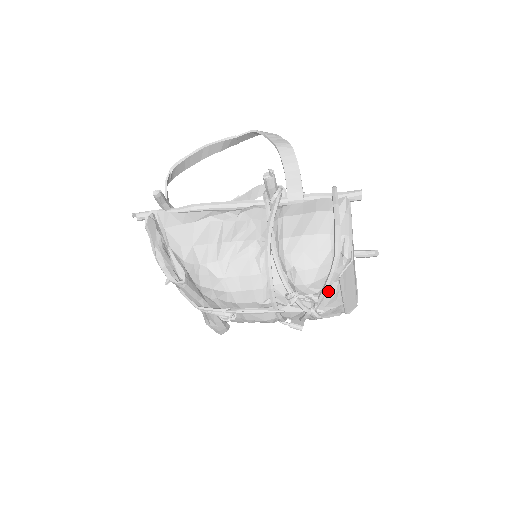
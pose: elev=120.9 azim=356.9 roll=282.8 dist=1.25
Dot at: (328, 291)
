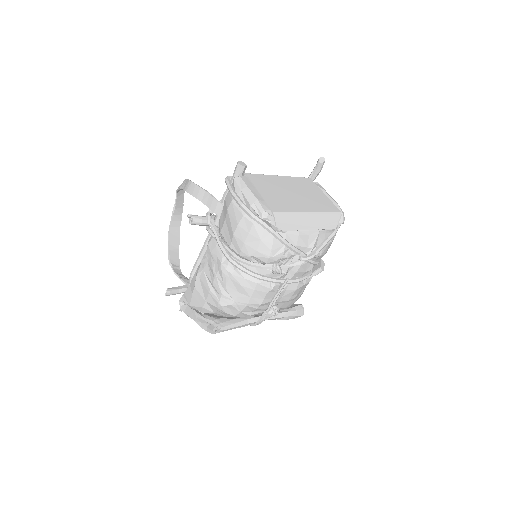
Dot at: (292, 240)
